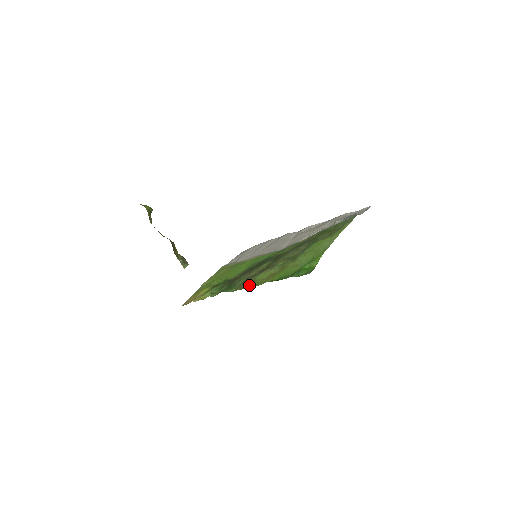
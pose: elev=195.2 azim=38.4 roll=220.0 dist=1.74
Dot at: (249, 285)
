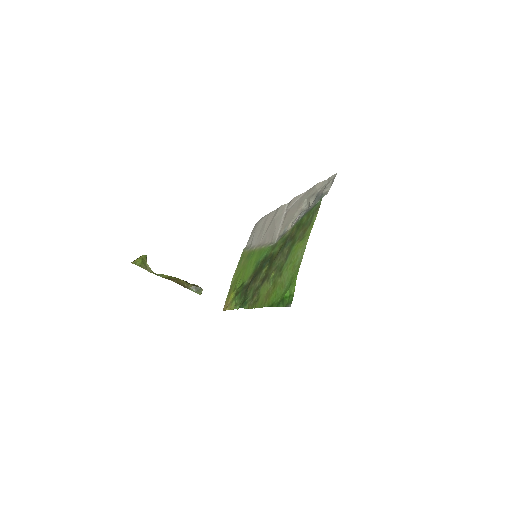
Dot at: (256, 303)
